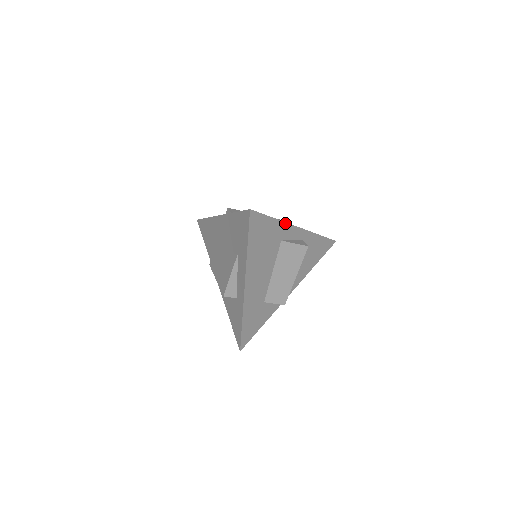
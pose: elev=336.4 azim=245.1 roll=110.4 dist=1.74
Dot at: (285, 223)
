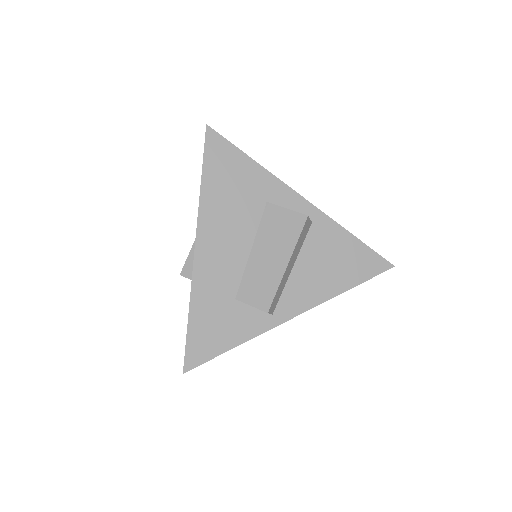
Dot at: (273, 176)
